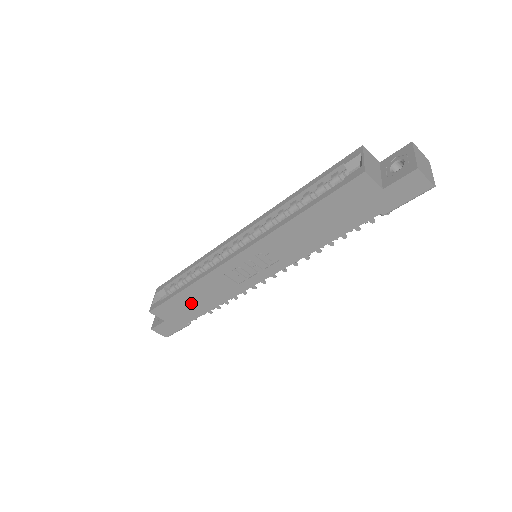
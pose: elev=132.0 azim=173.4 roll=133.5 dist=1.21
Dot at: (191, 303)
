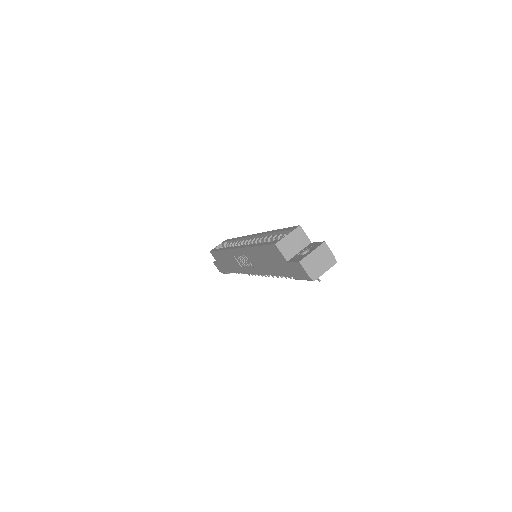
Dot at: (225, 261)
